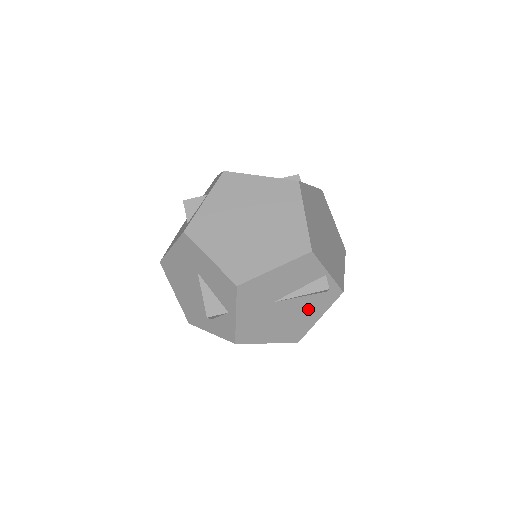
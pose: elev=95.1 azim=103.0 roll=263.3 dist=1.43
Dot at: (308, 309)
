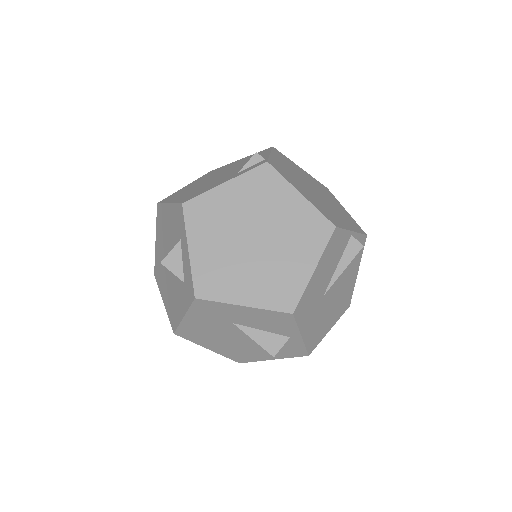
Dot at: (348, 274)
